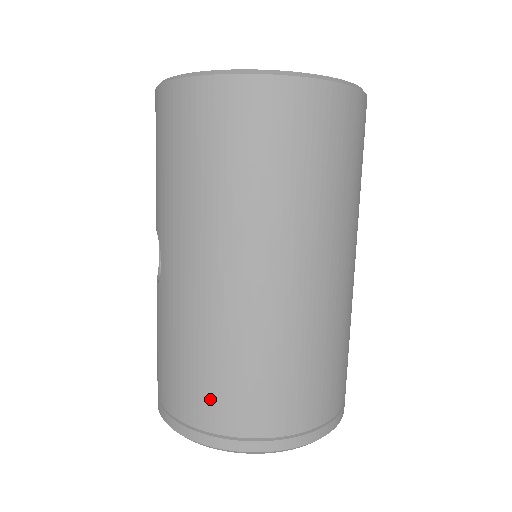
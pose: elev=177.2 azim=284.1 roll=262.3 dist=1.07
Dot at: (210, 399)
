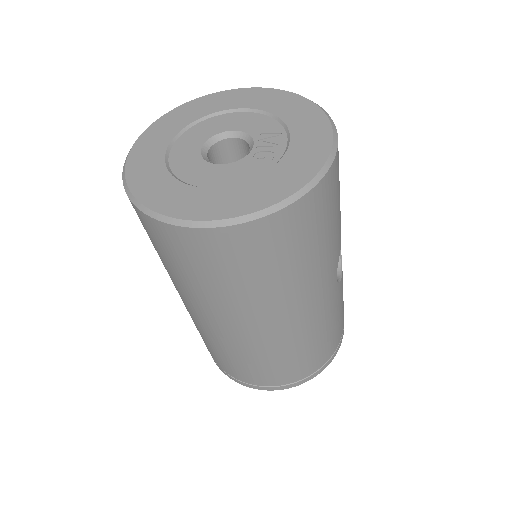
Dot at: (215, 357)
